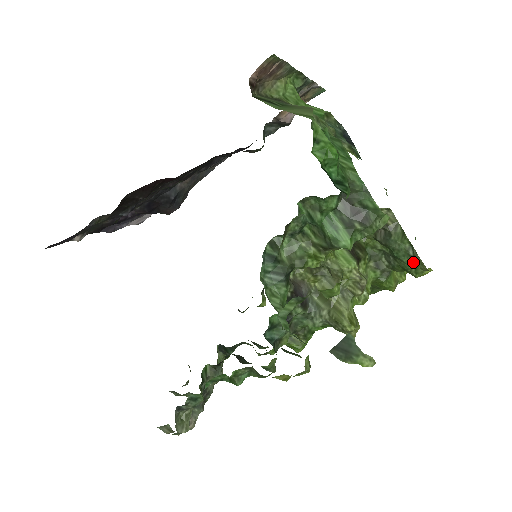
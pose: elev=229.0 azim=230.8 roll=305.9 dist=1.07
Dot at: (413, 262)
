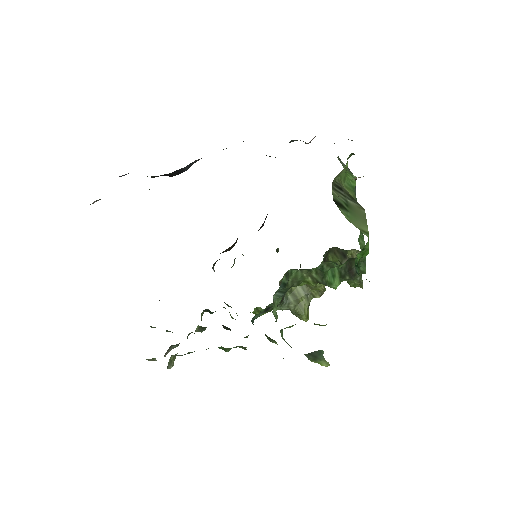
Dot at: (356, 283)
